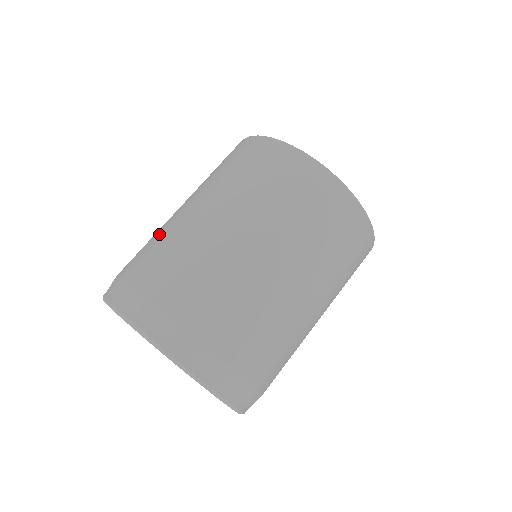
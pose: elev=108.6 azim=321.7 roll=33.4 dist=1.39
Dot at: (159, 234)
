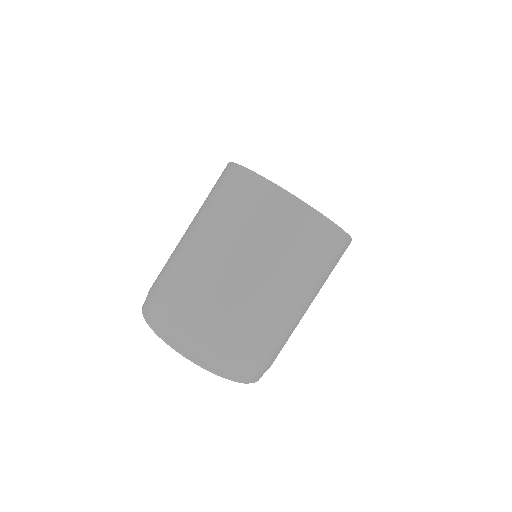
Dot at: (176, 263)
